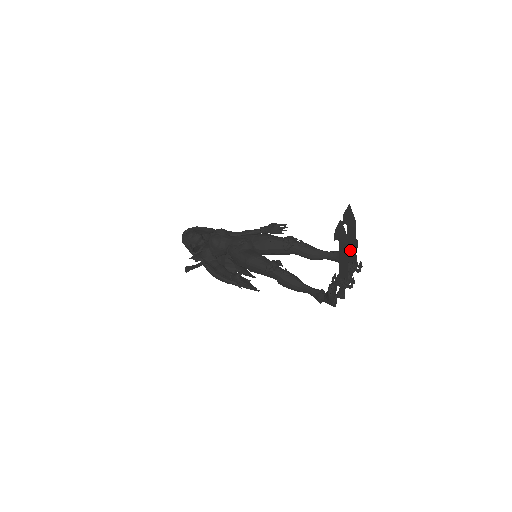
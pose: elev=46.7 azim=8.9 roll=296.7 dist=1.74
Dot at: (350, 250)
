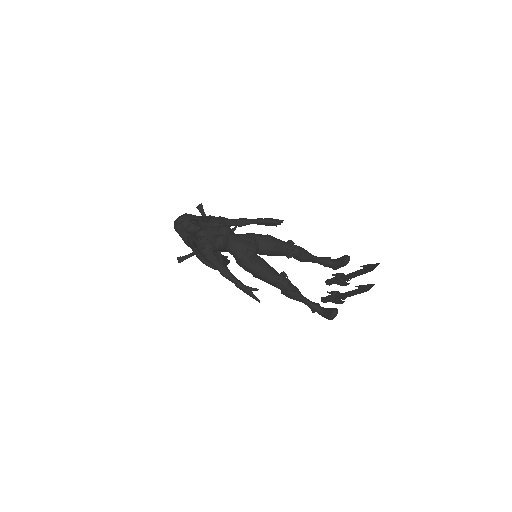
Dot at: (350, 276)
